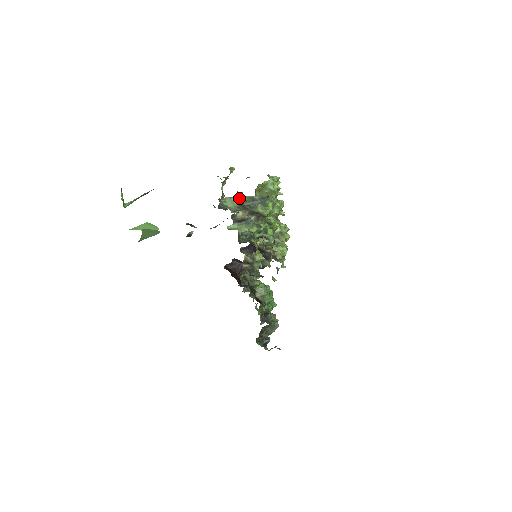
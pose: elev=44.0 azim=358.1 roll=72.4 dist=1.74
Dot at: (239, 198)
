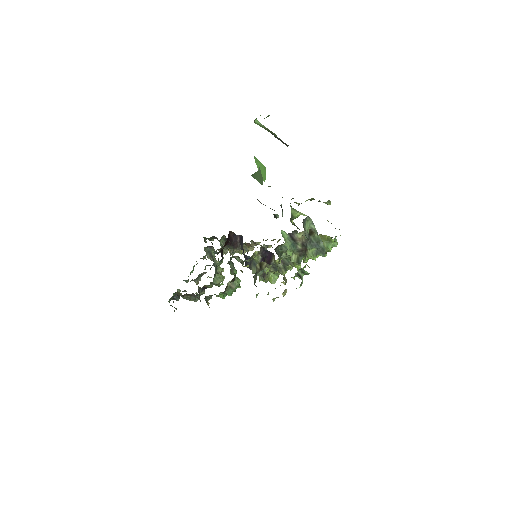
Dot at: (315, 230)
